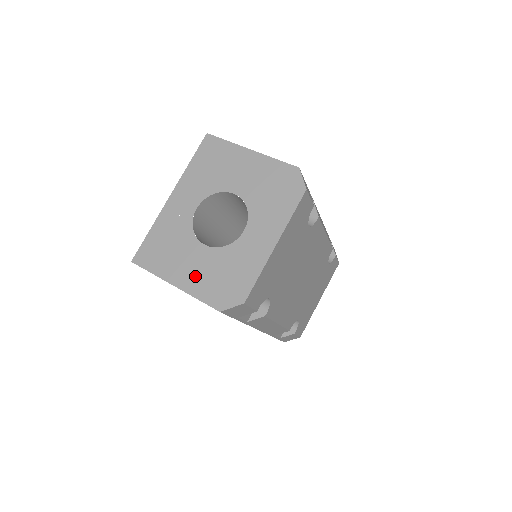
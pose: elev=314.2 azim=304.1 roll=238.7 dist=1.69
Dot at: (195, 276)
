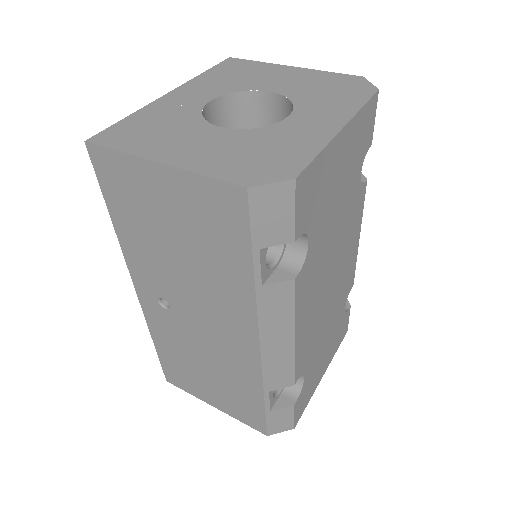
Dot at: (201, 153)
